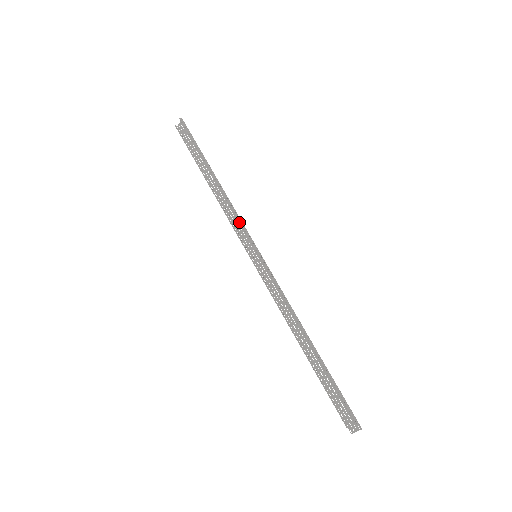
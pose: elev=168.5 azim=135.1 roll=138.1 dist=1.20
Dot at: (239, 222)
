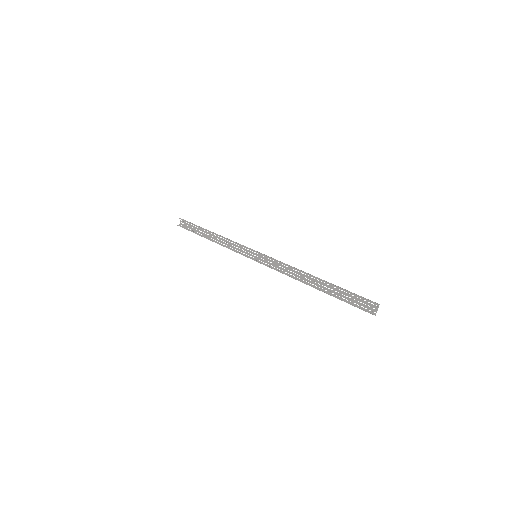
Dot at: (237, 243)
